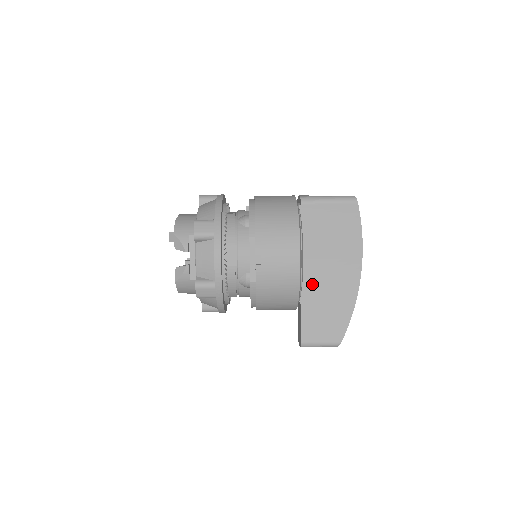
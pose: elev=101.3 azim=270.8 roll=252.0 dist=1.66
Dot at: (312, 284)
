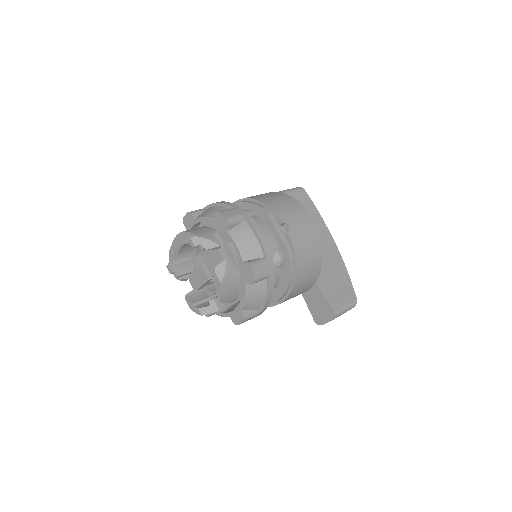
Dot at: occluded
